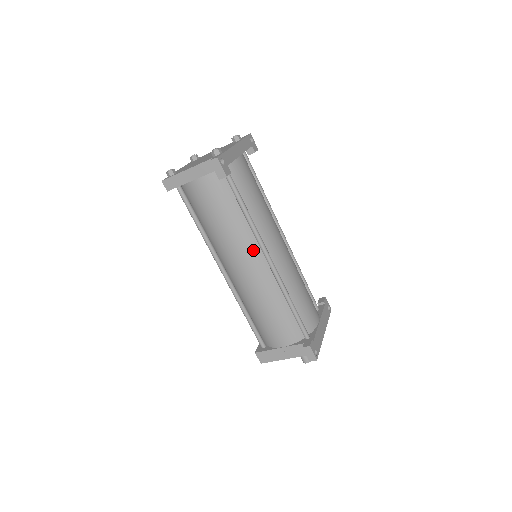
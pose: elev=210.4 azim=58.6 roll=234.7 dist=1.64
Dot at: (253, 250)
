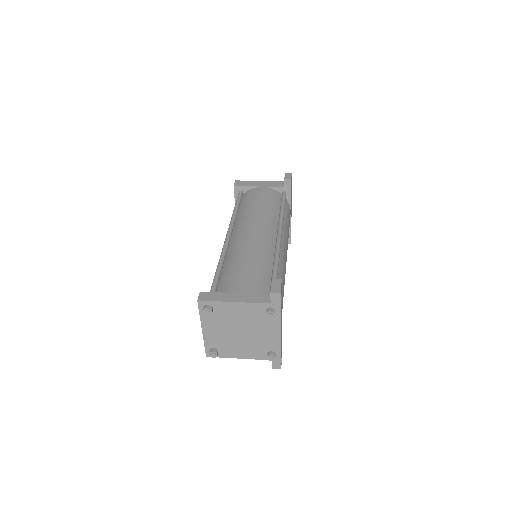
Dot at: occluded
